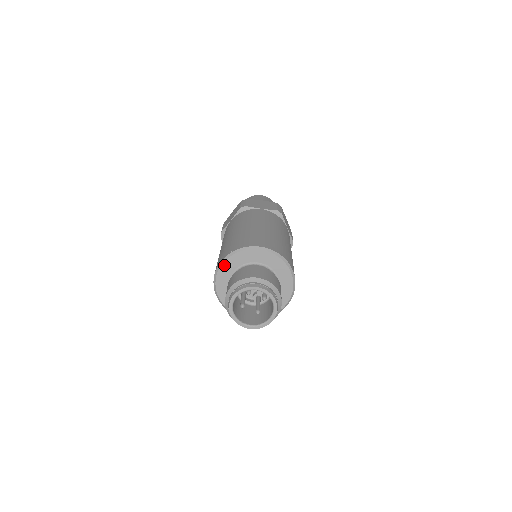
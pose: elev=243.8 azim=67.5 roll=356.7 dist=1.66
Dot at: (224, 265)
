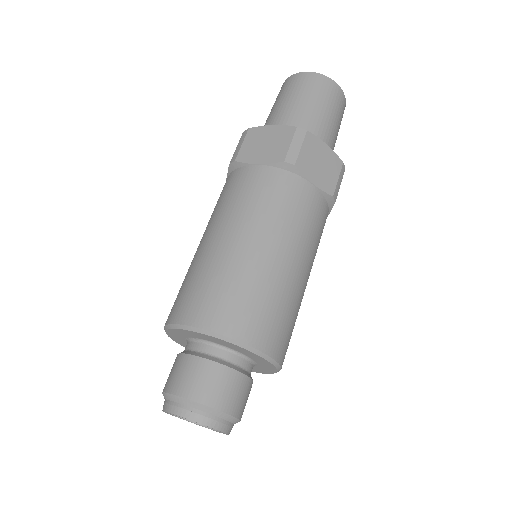
Dot at: (169, 334)
